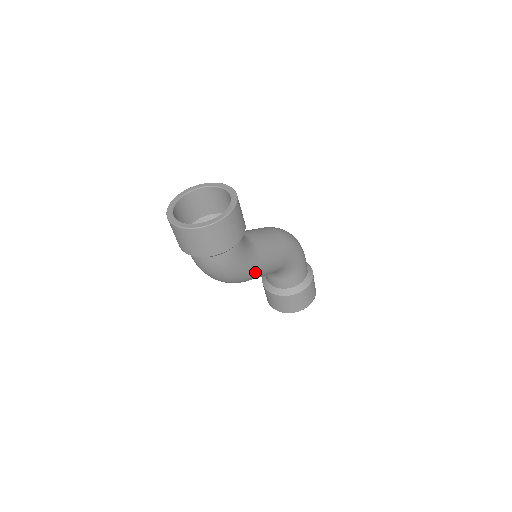
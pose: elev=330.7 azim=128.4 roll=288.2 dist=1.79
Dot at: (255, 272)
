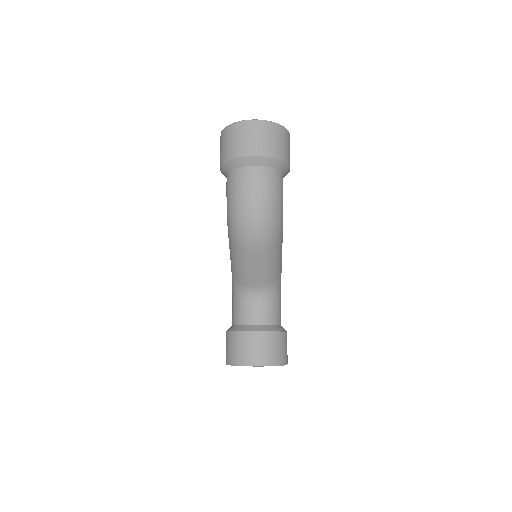
Dot at: (281, 236)
